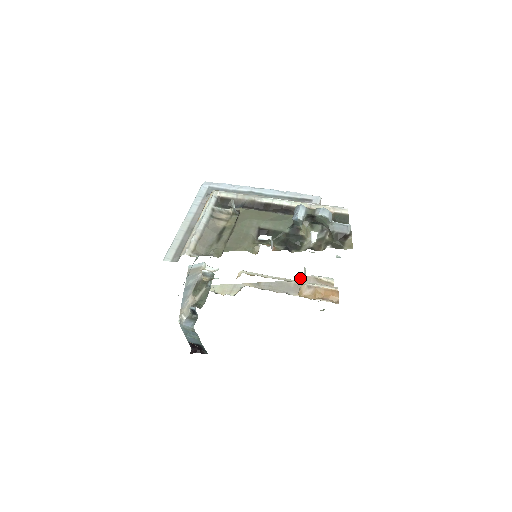
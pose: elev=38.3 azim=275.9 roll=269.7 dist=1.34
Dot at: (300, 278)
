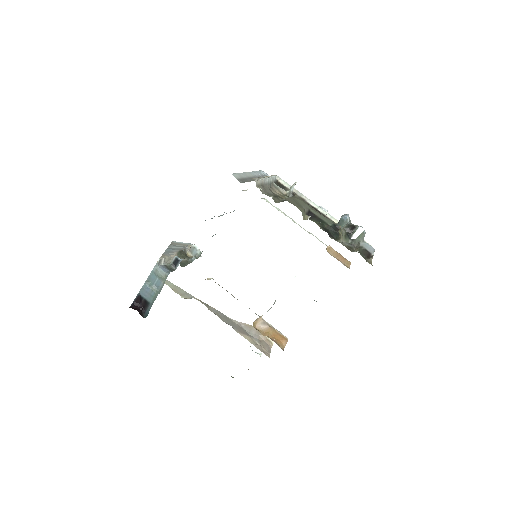
Dot at: occluded
